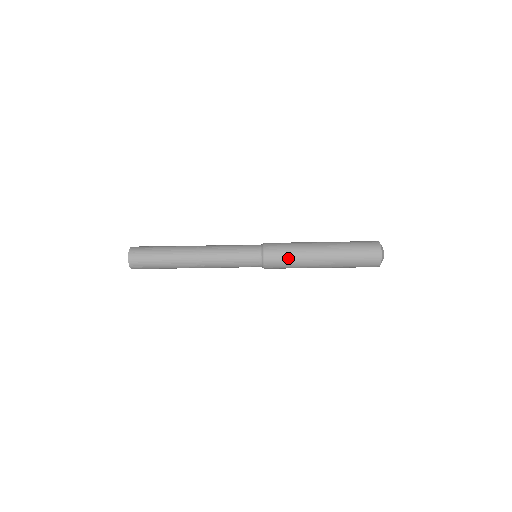
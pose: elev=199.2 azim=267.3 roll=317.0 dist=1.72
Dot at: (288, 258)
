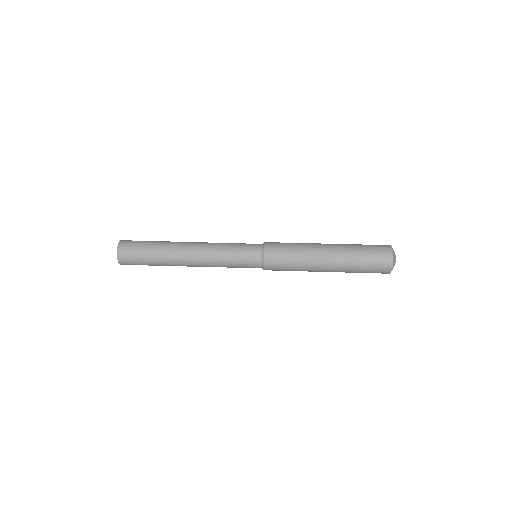
Dot at: occluded
